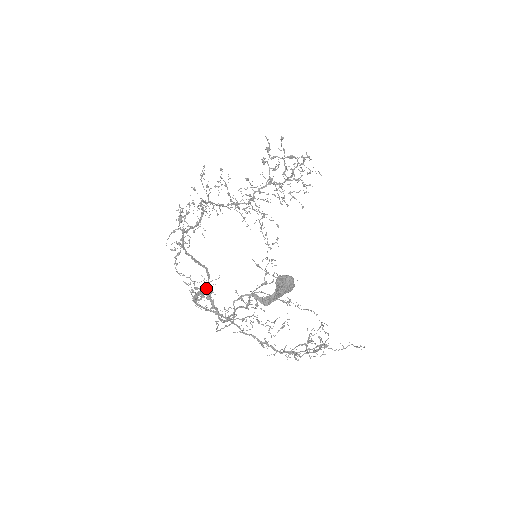
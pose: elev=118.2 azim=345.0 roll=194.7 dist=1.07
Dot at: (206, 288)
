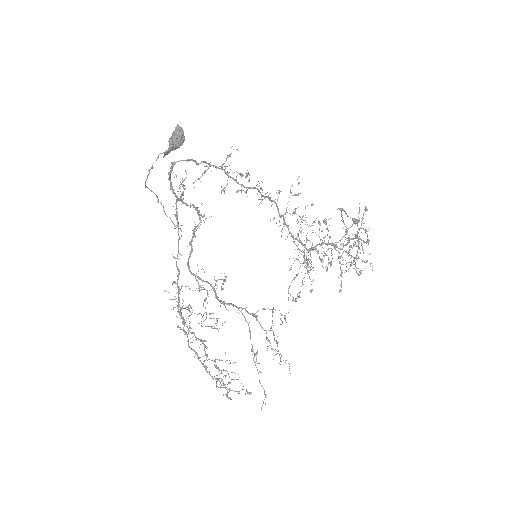
Dot at: (174, 163)
